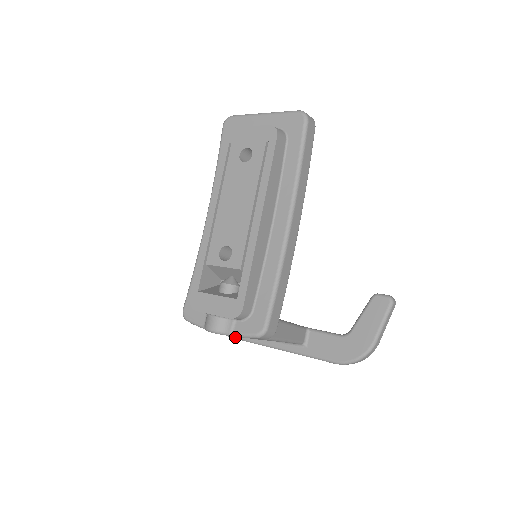
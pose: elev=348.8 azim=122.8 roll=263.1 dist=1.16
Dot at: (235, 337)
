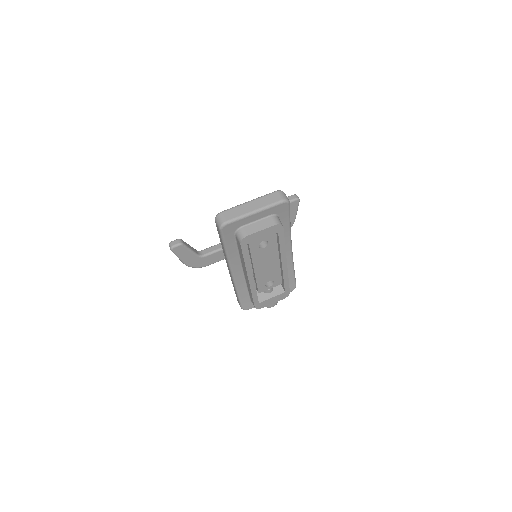
Dot at: occluded
